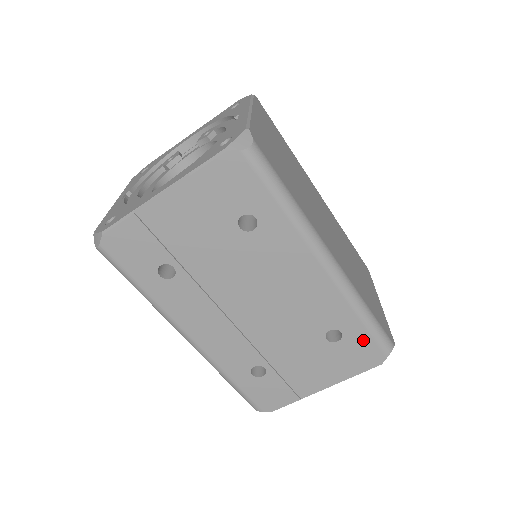
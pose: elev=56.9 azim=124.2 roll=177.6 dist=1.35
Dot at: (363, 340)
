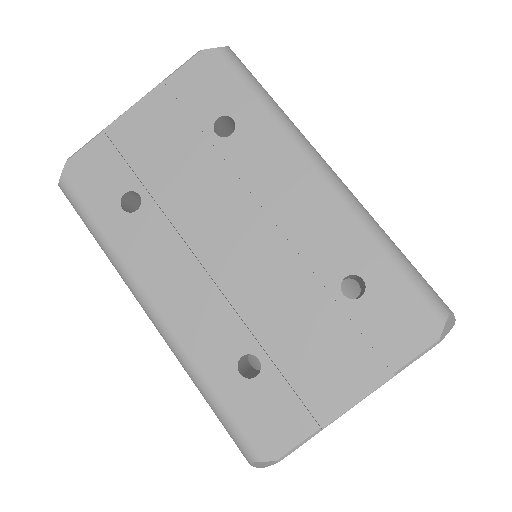
Dot at: (398, 292)
